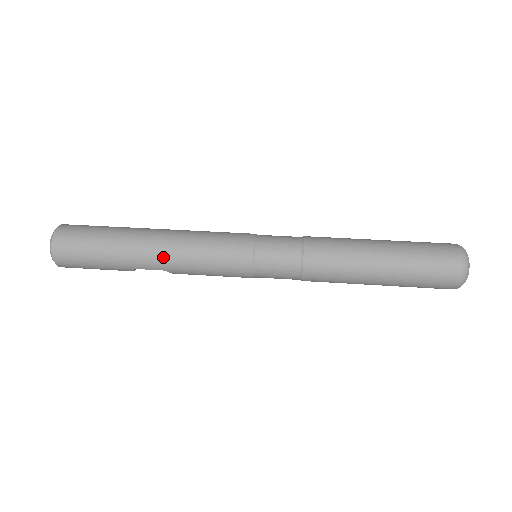
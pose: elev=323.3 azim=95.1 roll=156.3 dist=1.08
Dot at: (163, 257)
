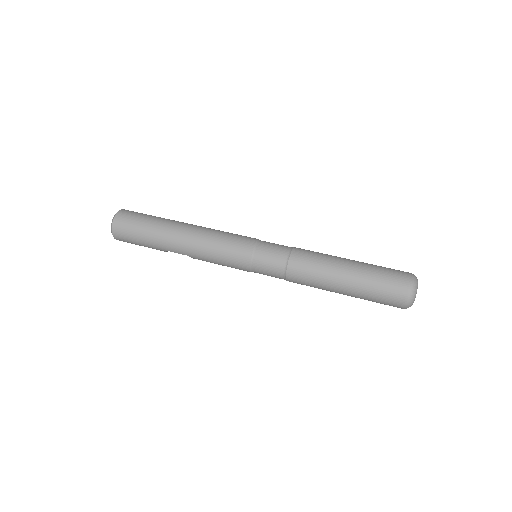
Dot at: (187, 246)
